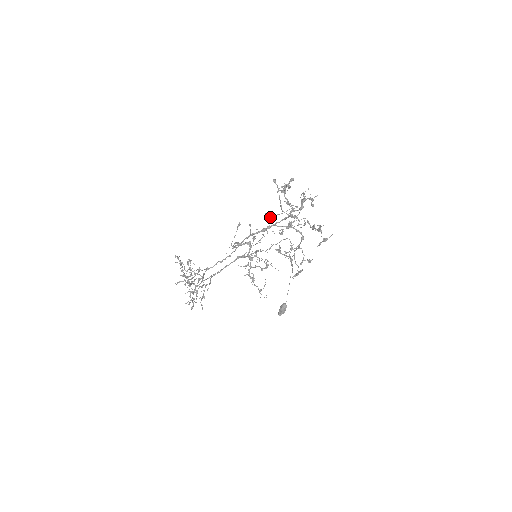
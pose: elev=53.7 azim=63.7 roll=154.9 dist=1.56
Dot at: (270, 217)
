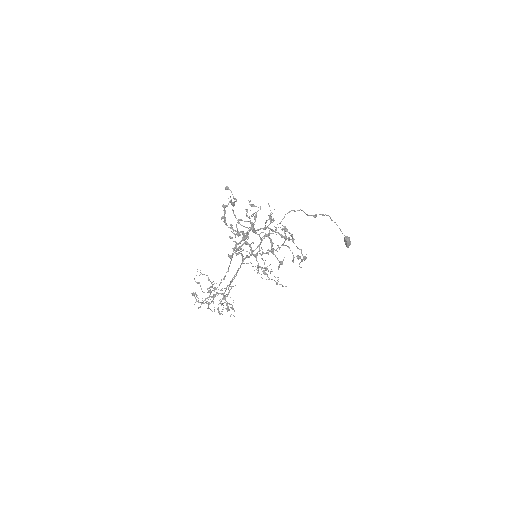
Dot at: occluded
